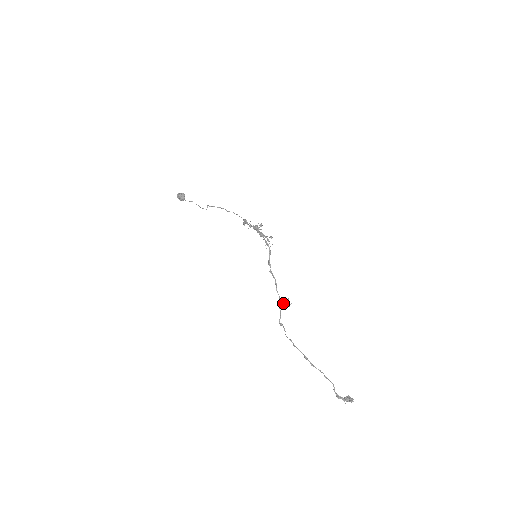
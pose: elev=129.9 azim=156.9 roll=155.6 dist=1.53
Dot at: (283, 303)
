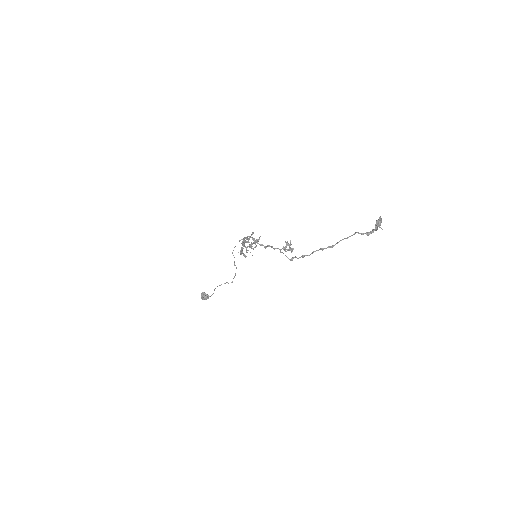
Dot at: (283, 248)
